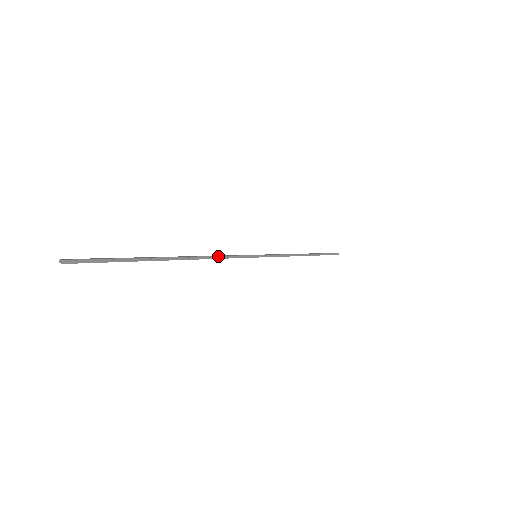
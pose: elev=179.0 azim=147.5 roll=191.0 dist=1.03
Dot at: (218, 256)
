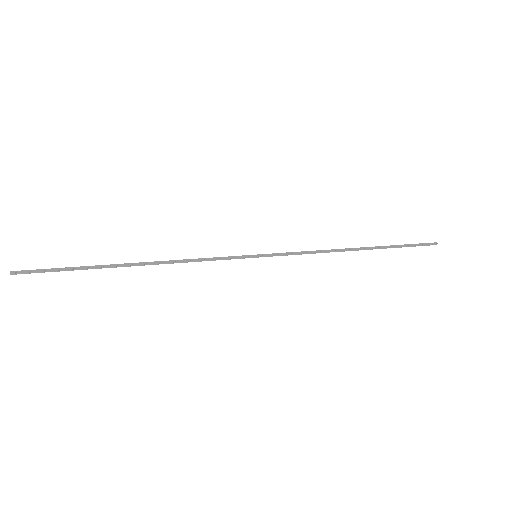
Dot at: (192, 259)
